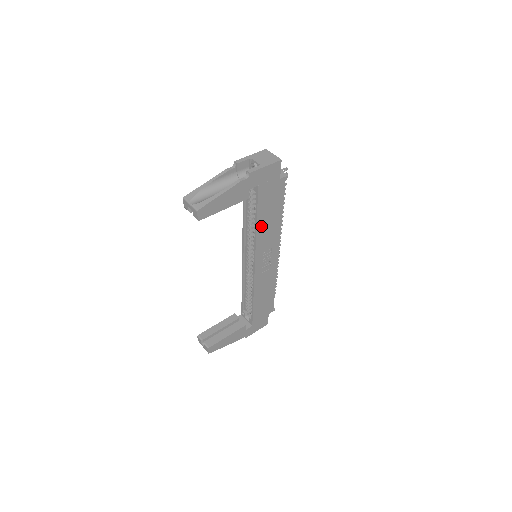
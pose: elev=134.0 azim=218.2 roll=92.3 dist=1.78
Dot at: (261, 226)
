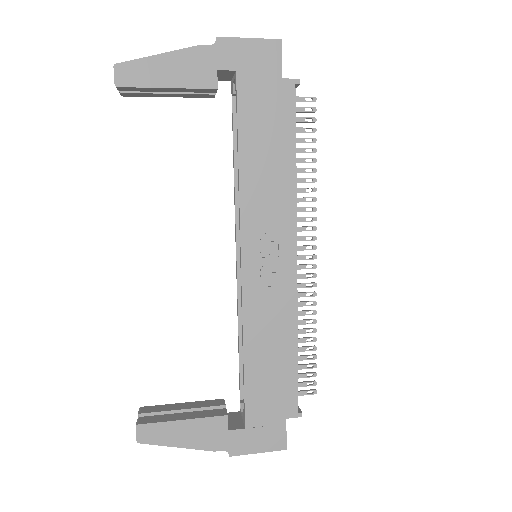
Dot at: (249, 166)
